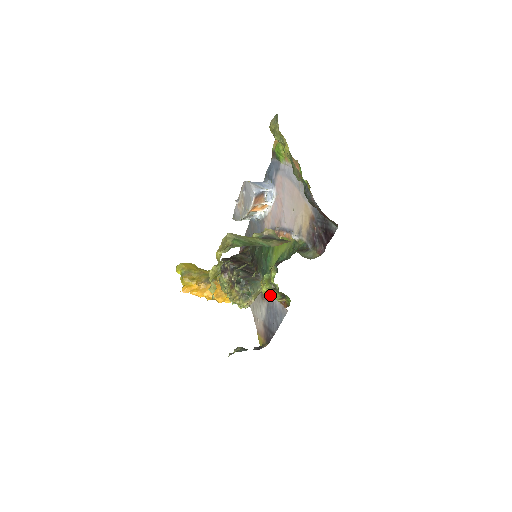
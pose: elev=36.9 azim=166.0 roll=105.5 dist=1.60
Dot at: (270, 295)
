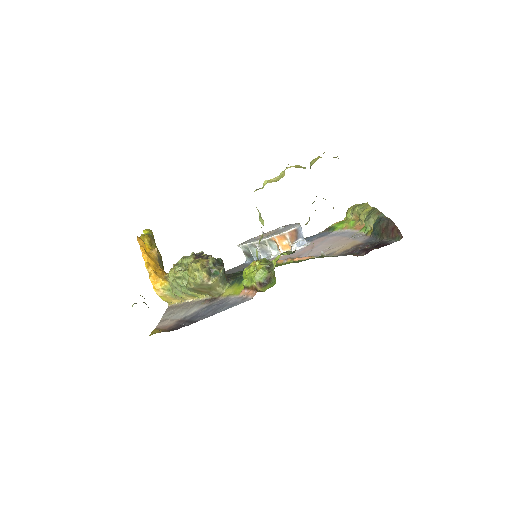
Dot at: (257, 270)
